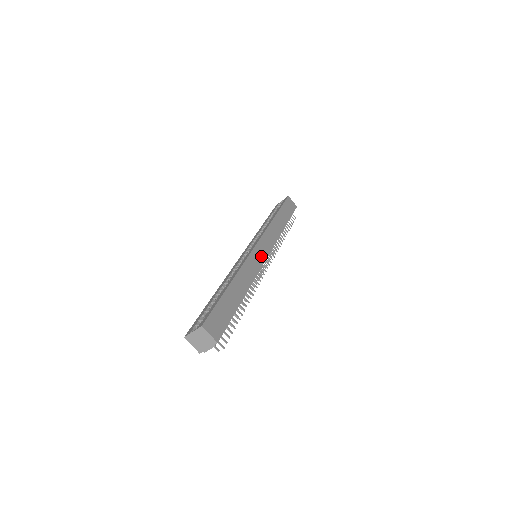
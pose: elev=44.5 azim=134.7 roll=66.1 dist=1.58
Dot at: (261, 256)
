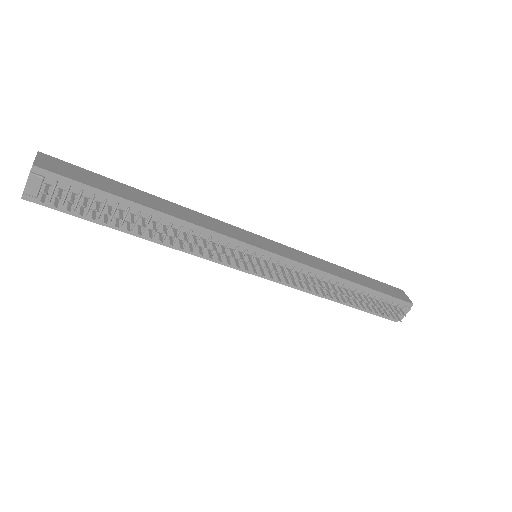
Dot at: (251, 240)
